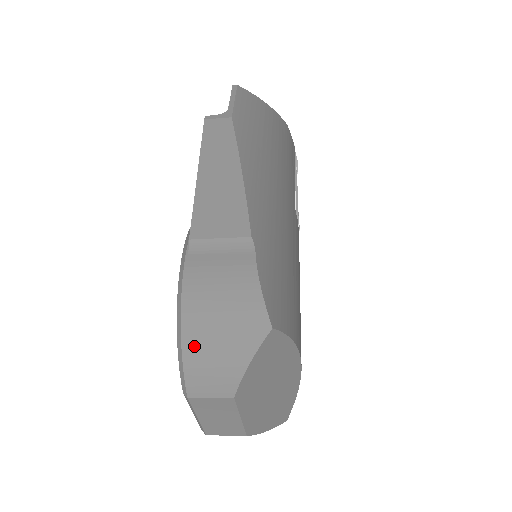
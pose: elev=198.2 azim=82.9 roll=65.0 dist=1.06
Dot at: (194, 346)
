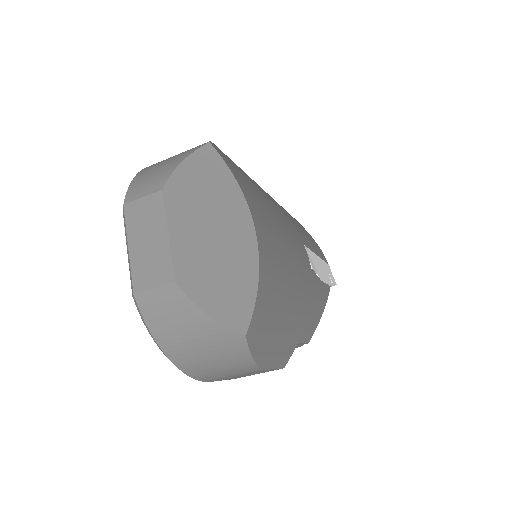
Dot at: (146, 171)
